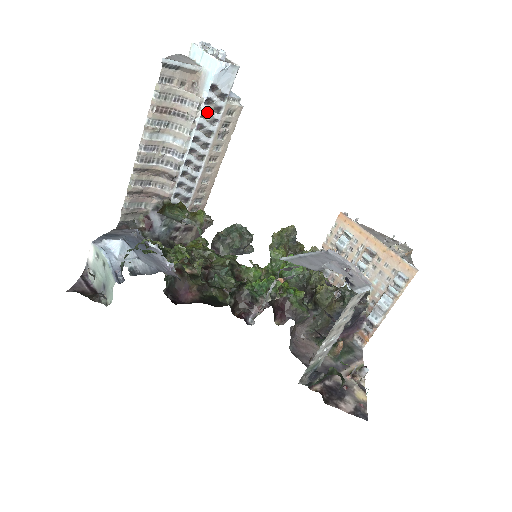
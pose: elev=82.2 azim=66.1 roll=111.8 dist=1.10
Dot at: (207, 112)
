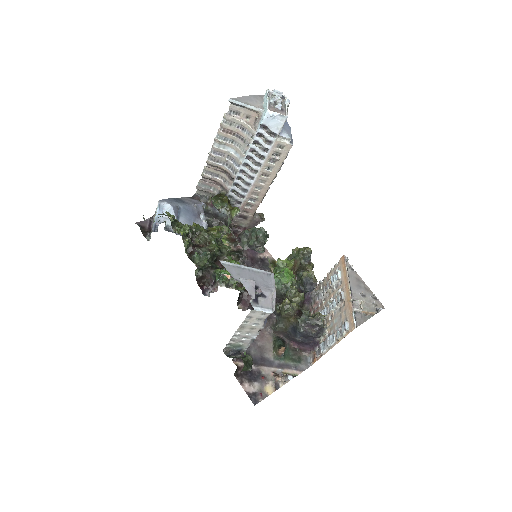
Dot at: (259, 142)
